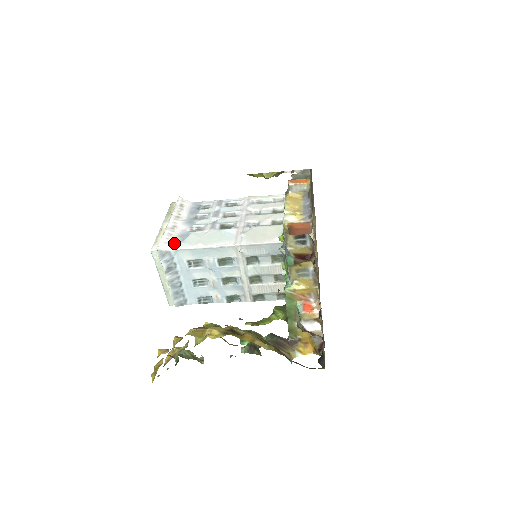
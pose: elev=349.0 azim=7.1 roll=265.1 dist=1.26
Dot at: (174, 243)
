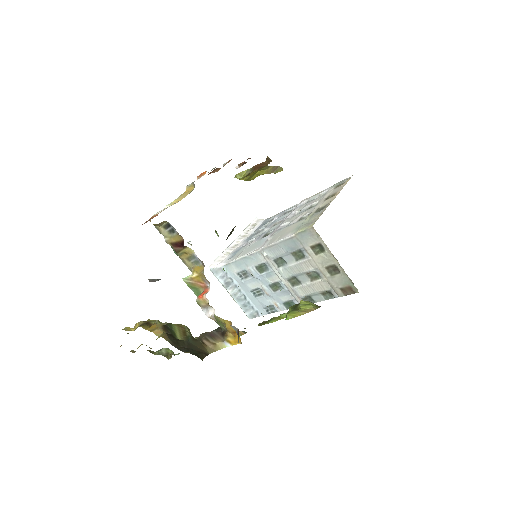
Dot at: (225, 260)
